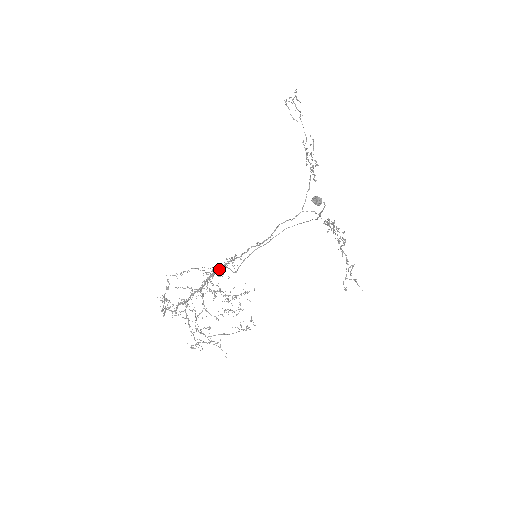
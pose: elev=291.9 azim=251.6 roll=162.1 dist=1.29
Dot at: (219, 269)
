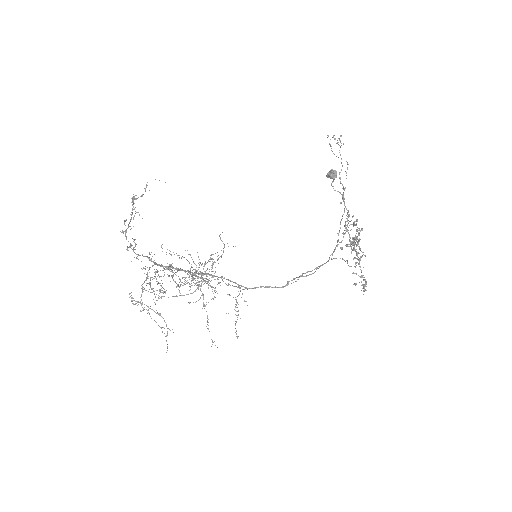
Dot at: occluded
